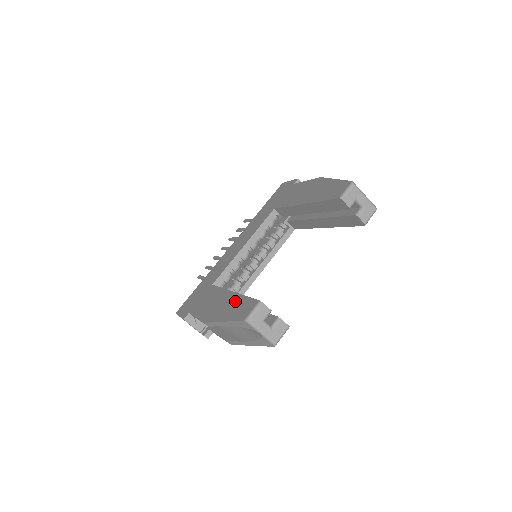
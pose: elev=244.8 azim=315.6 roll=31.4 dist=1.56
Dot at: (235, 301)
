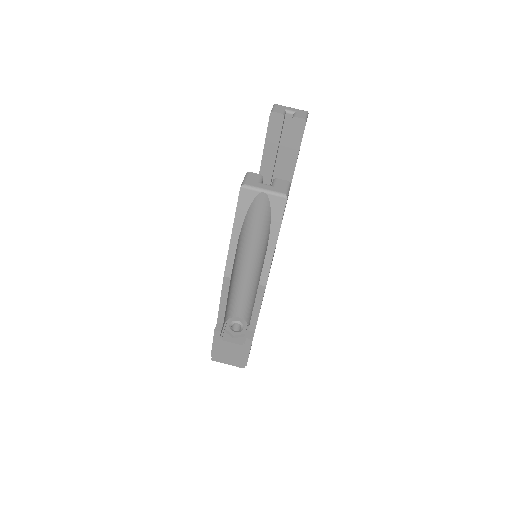
Dot at: occluded
